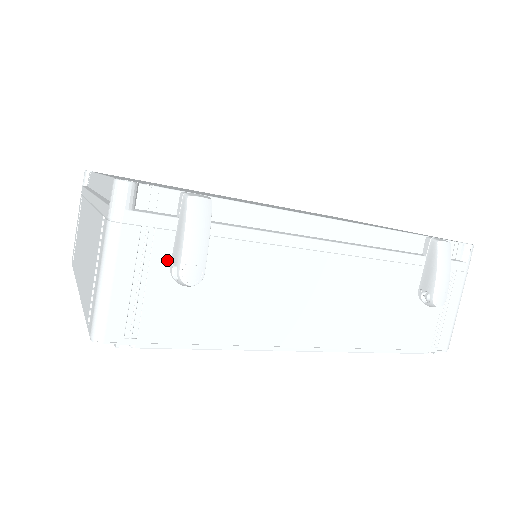
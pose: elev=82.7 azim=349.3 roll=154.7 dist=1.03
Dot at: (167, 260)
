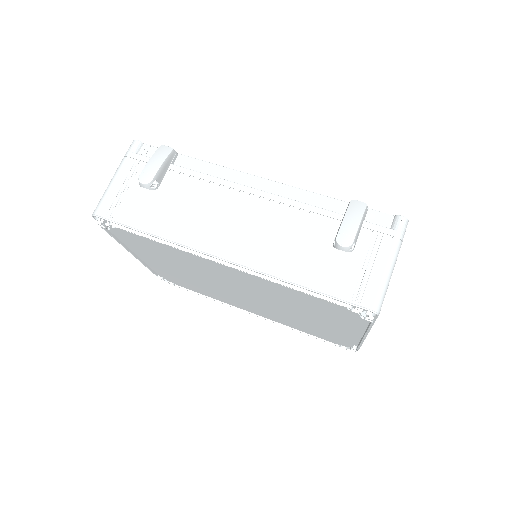
Dot at: occluded
